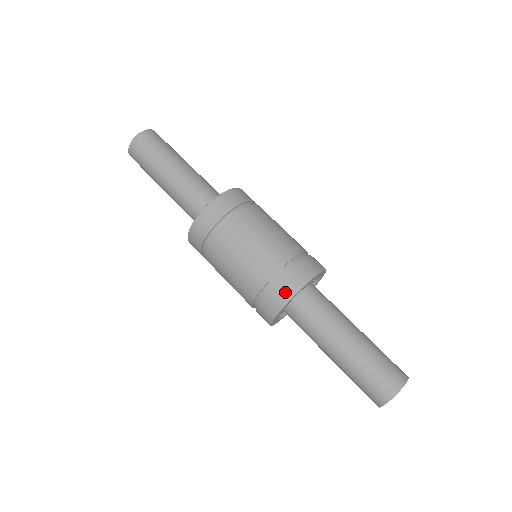
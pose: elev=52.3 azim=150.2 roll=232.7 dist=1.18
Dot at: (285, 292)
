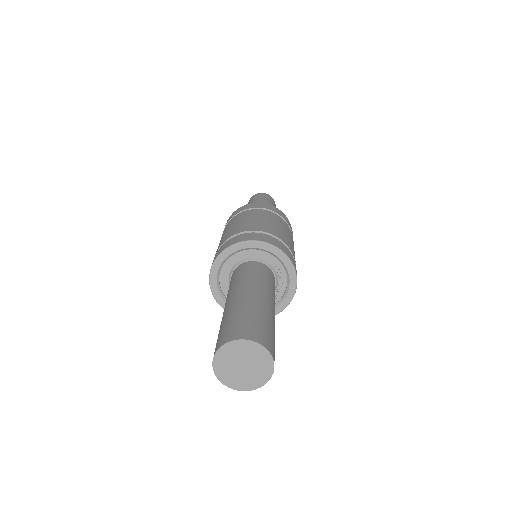
Dot at: (233, 241)
